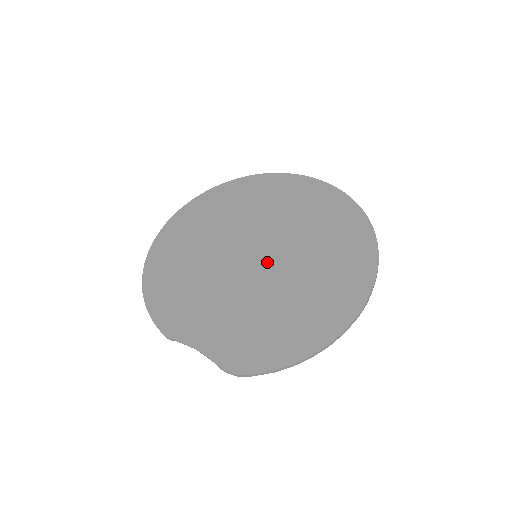
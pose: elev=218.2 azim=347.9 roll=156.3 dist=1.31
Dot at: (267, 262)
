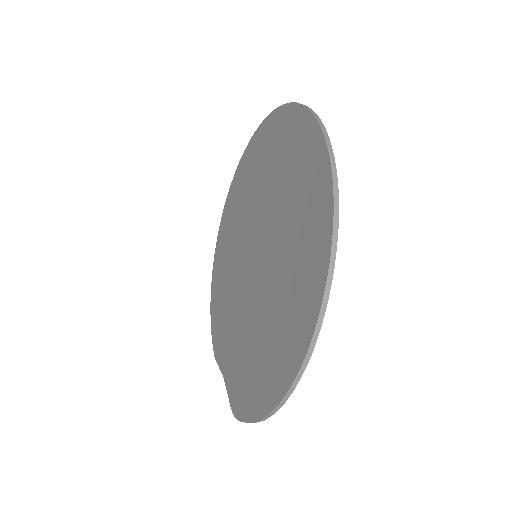
Dot at: (258, 267)
